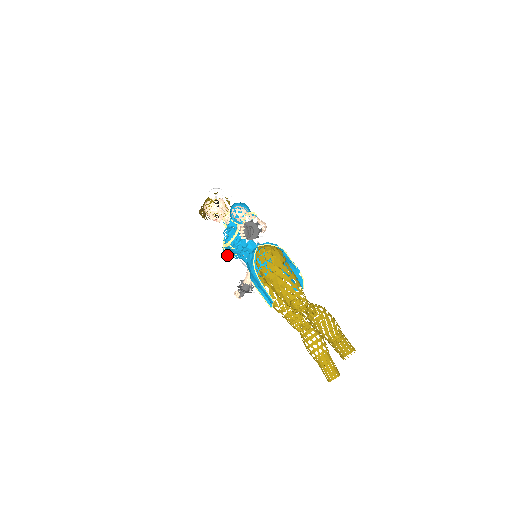
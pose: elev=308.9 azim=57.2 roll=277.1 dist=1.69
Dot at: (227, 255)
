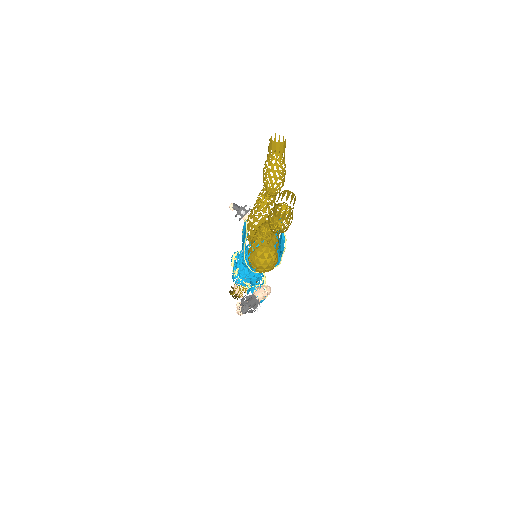
Dot at: (235, 277)
